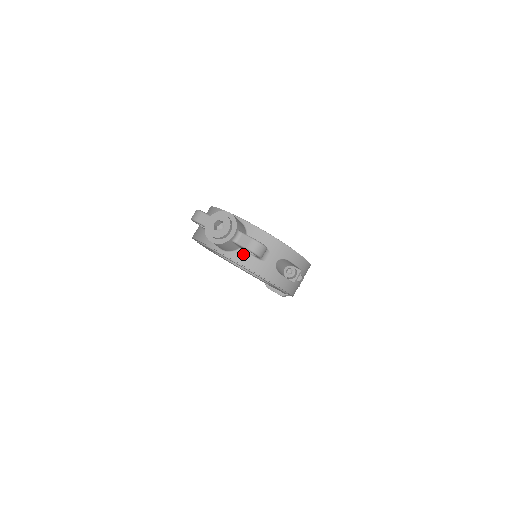
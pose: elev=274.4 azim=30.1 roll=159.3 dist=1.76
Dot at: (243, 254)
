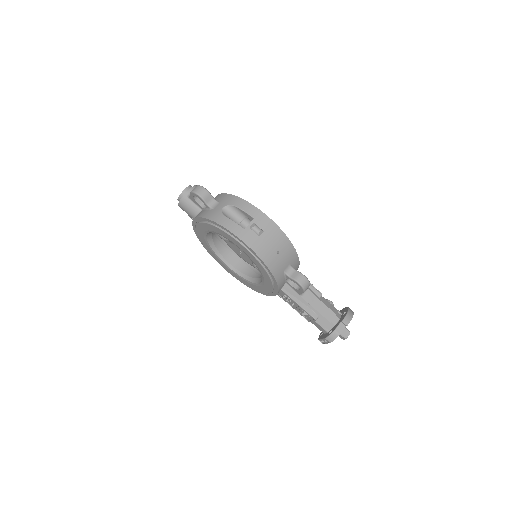
Dot at: occluded
